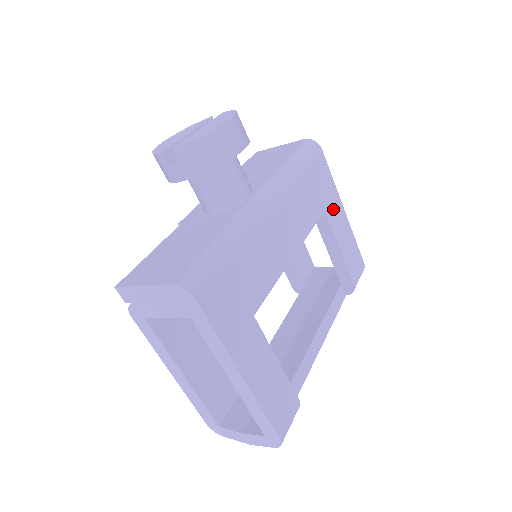
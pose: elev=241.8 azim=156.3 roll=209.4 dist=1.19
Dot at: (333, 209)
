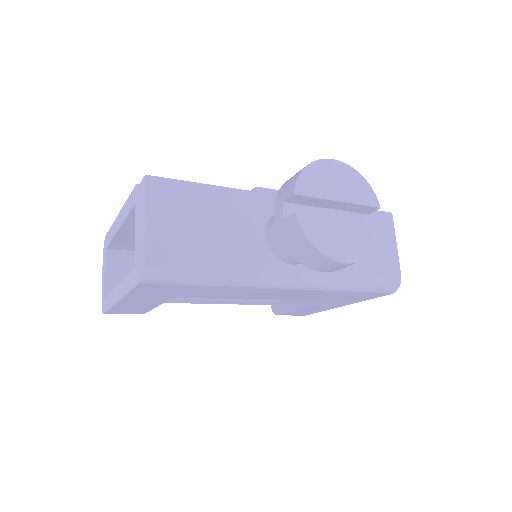
Dot at: (335, 303)
